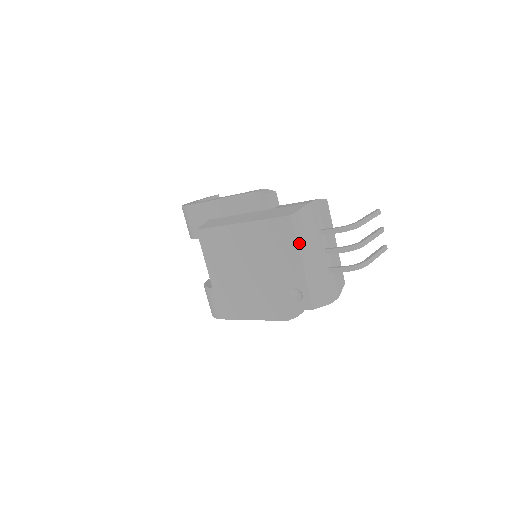
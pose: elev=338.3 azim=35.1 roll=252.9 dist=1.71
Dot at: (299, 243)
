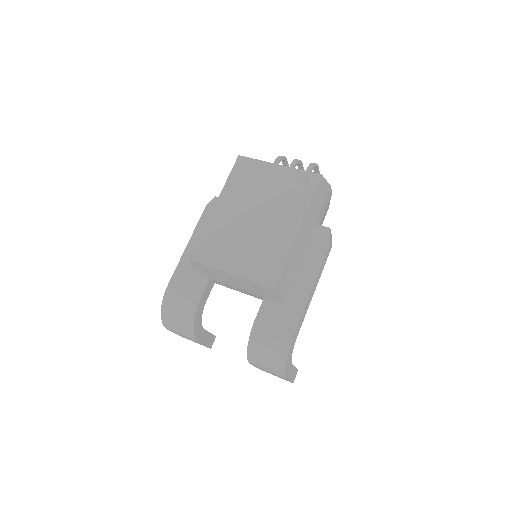
Dot at: (262, 161)
